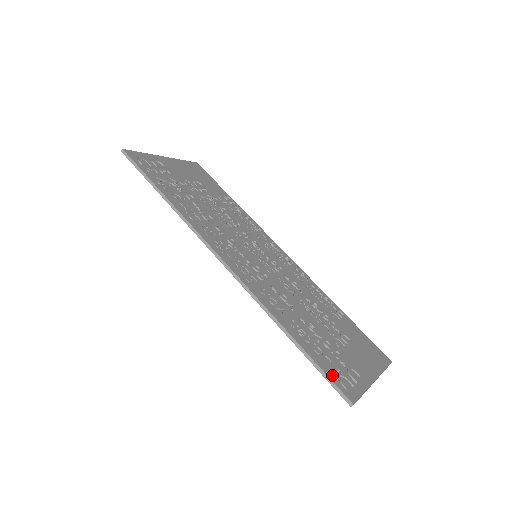
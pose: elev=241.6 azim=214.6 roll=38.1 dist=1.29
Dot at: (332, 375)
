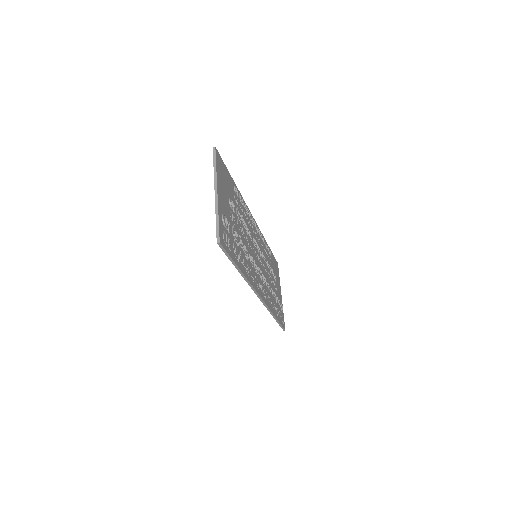
Dot at: occluded
